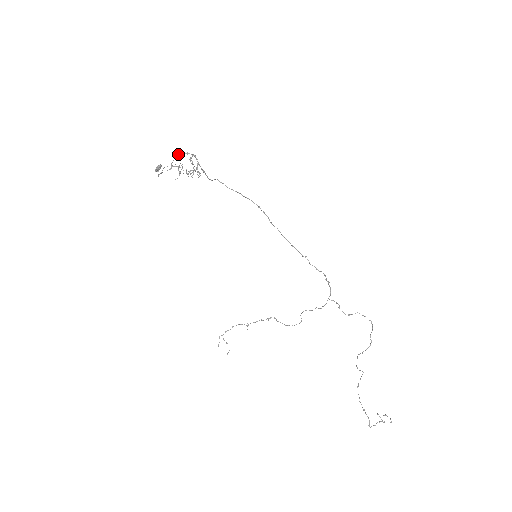
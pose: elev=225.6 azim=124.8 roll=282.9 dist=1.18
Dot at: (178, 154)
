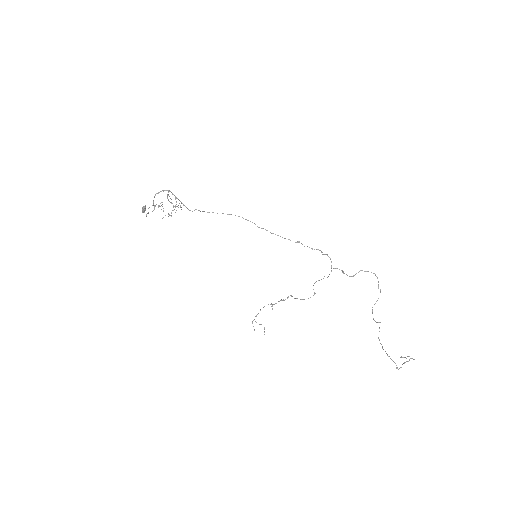
Dot at: (155, 194)
